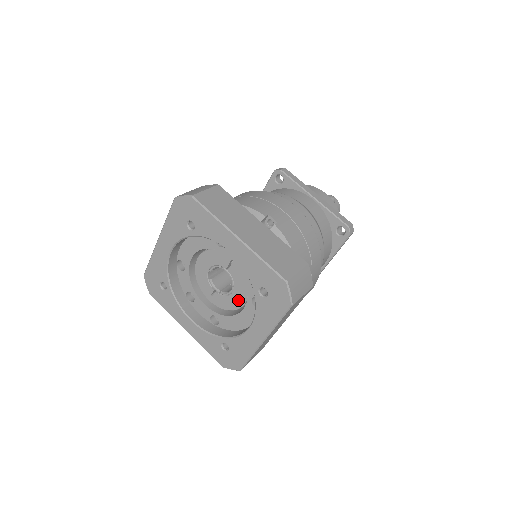
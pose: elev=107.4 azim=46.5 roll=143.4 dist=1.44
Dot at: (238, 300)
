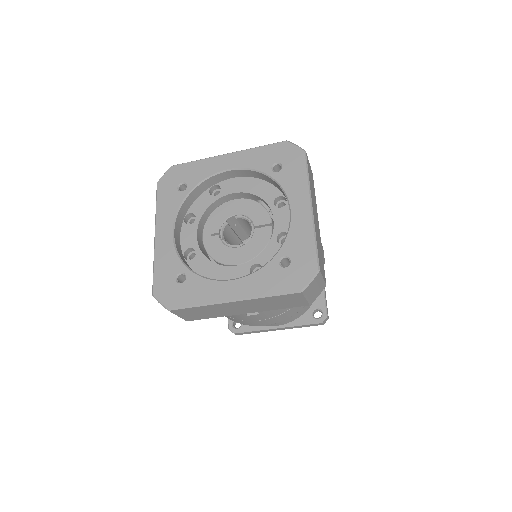
Dot at: (234, 257)
